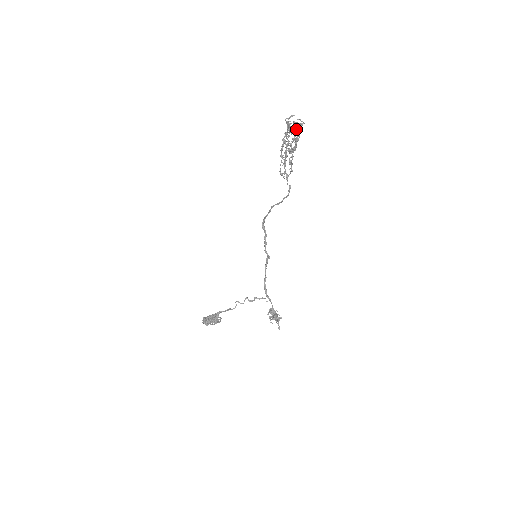
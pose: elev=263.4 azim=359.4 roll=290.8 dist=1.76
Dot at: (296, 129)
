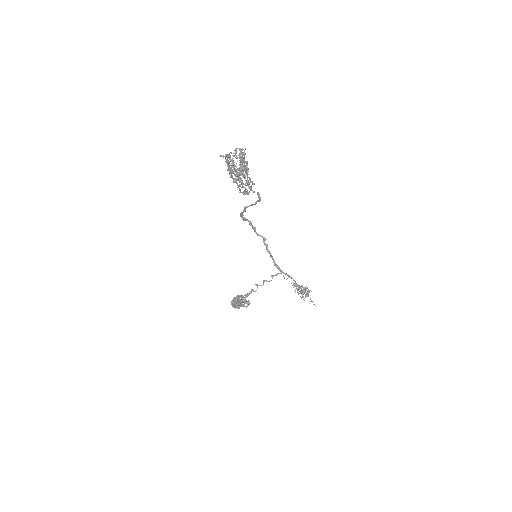
Dot at: (240, 161)
